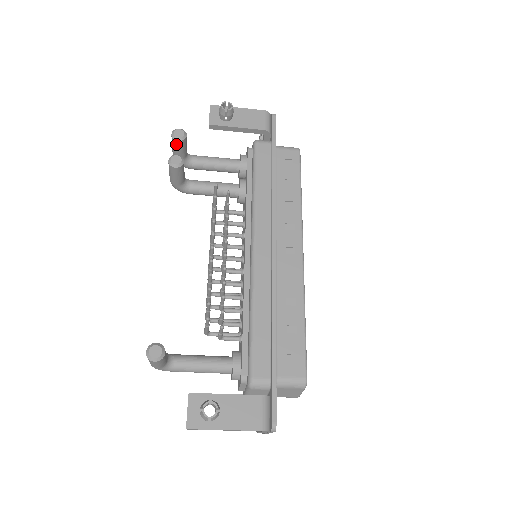
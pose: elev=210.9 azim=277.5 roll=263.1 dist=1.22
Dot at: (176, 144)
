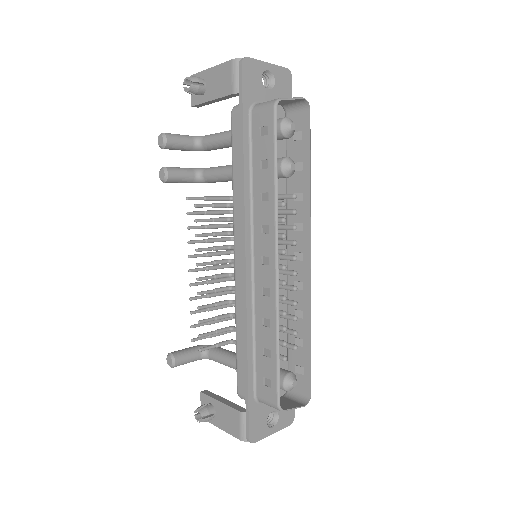
Dot at: occluded
